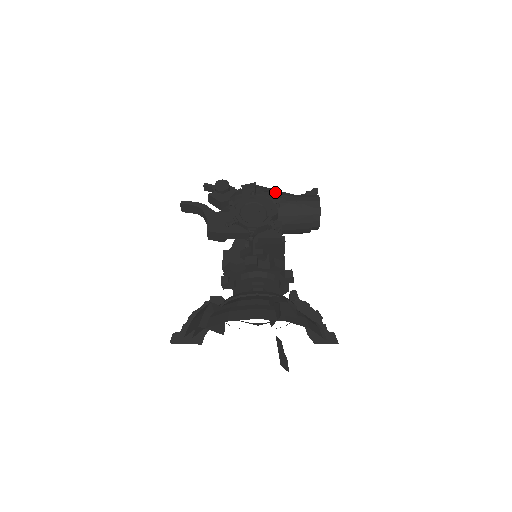
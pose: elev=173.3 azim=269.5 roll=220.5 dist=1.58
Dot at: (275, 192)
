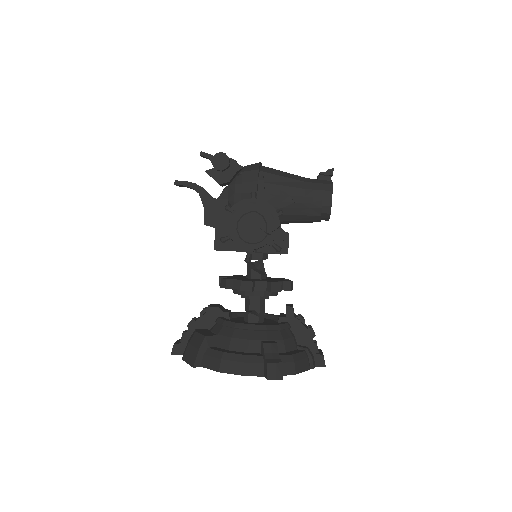
Dot at: (281, 181)
